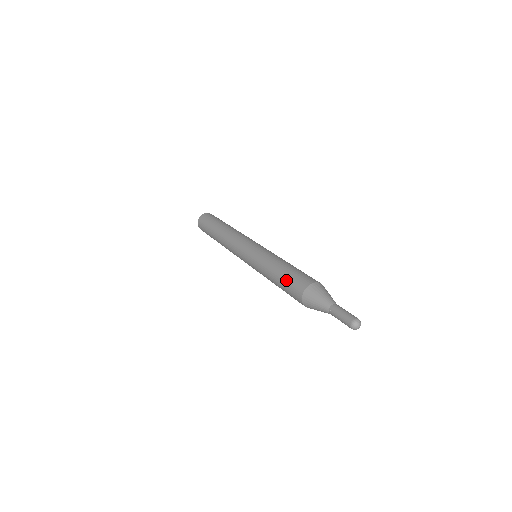
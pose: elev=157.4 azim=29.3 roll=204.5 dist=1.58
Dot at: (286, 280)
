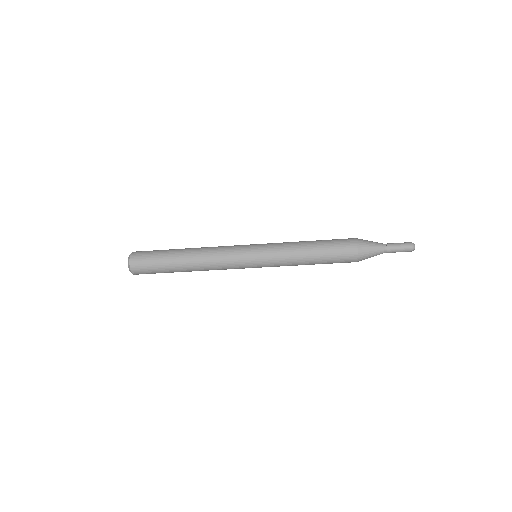
Dot at: occluded
